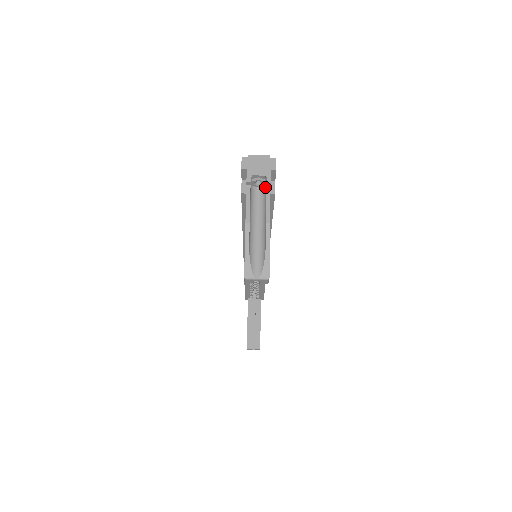
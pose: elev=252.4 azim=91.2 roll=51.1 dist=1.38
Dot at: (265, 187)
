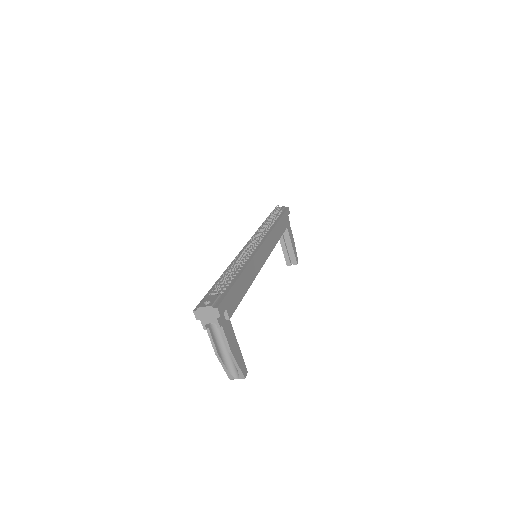
Dot at: occluded
